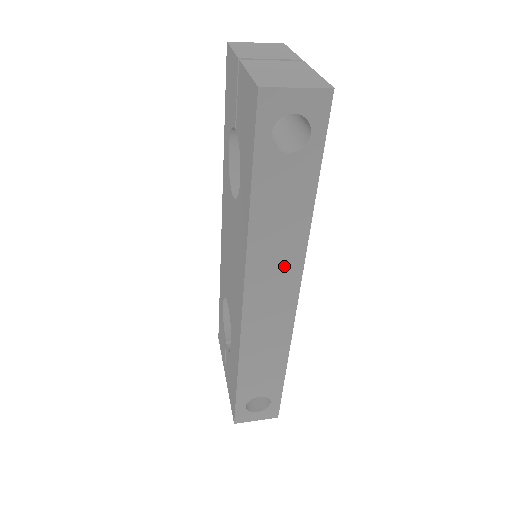
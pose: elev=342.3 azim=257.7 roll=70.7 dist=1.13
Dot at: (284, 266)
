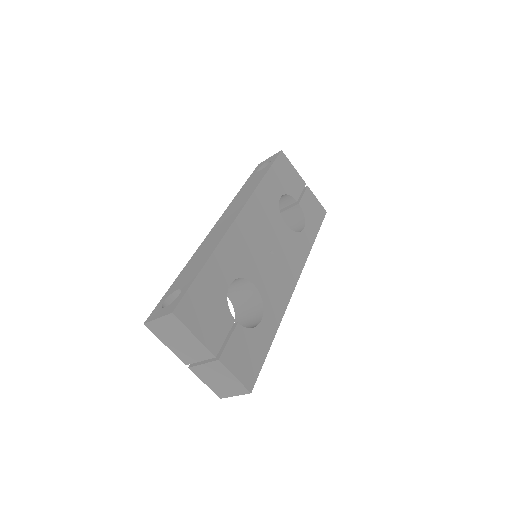
Dot at: (241, 203)
